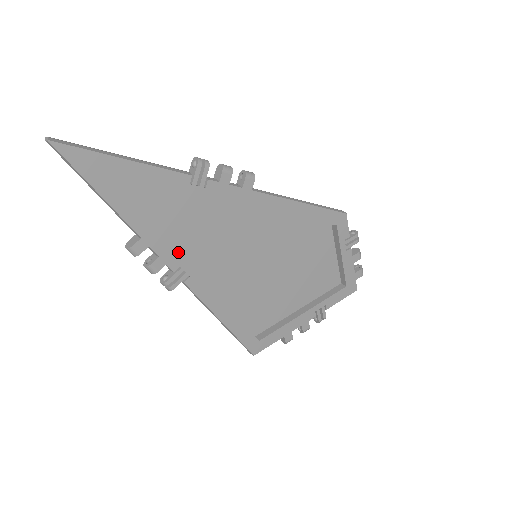
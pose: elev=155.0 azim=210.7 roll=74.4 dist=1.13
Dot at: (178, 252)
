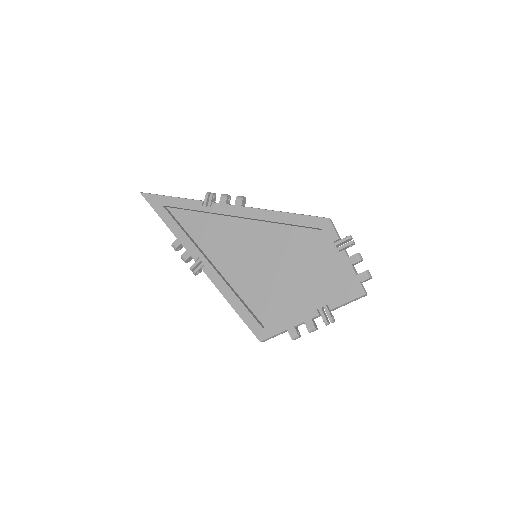
Dot at: (197, 248)
